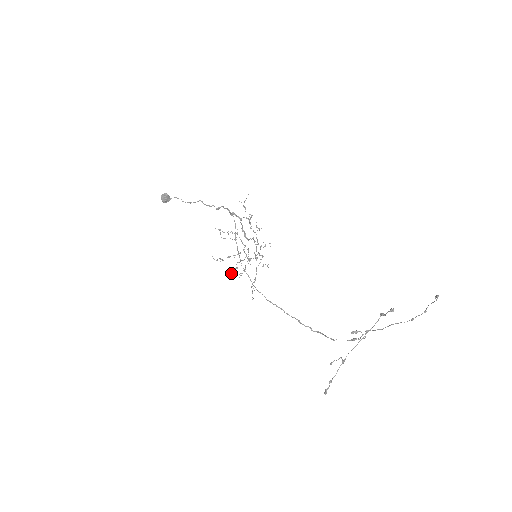
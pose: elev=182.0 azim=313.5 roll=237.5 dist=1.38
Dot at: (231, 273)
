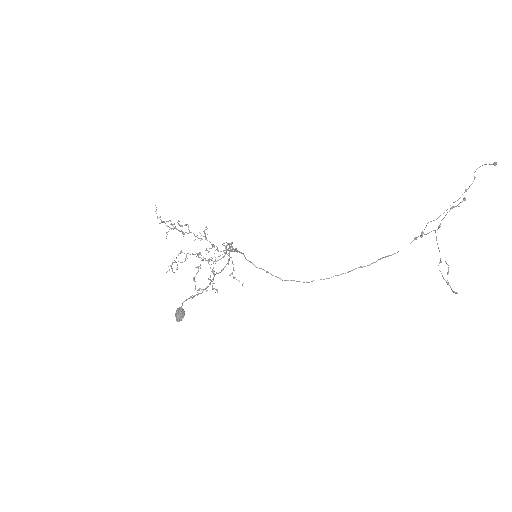
Dot at: (212, 289)
